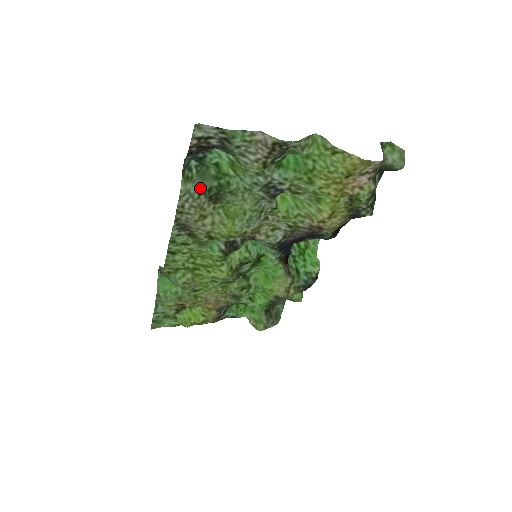
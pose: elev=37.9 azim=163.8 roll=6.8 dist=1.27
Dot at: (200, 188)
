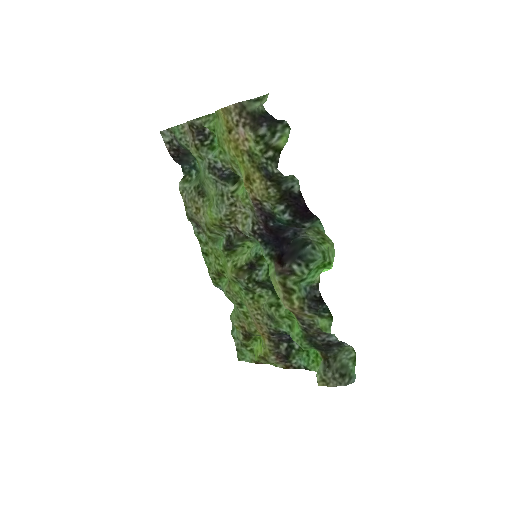
Dot at: (192, 186)
